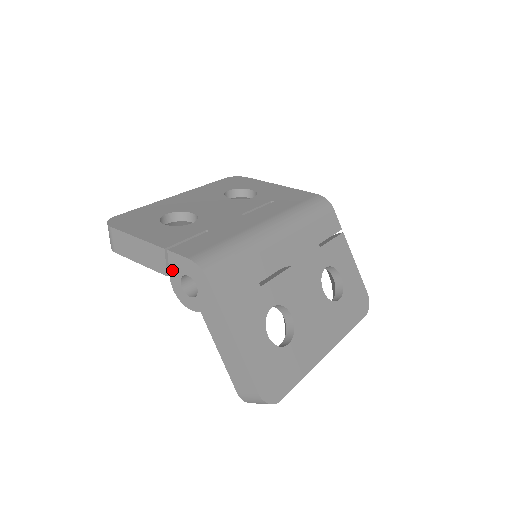
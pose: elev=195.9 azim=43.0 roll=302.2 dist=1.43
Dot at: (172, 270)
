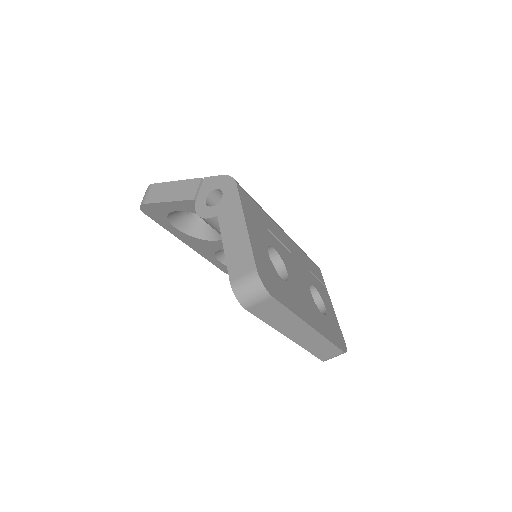
Dot at: (202, 191)
